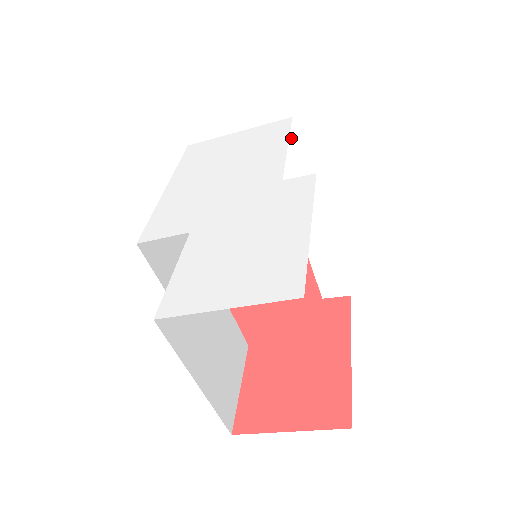
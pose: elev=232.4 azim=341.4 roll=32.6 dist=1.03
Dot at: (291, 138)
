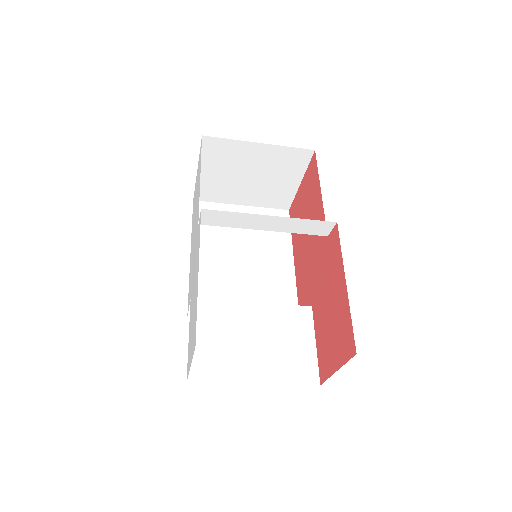
Dot at: (220, 143)
